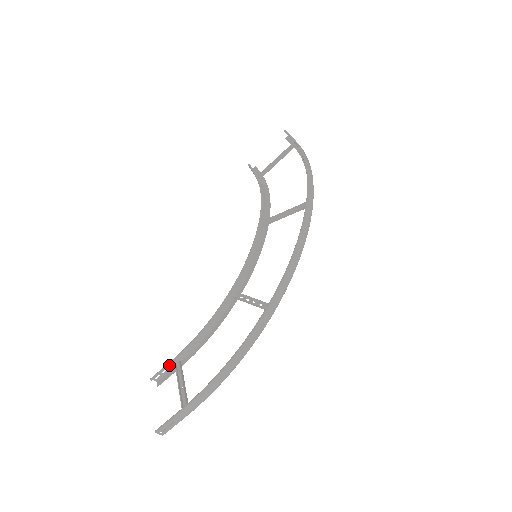
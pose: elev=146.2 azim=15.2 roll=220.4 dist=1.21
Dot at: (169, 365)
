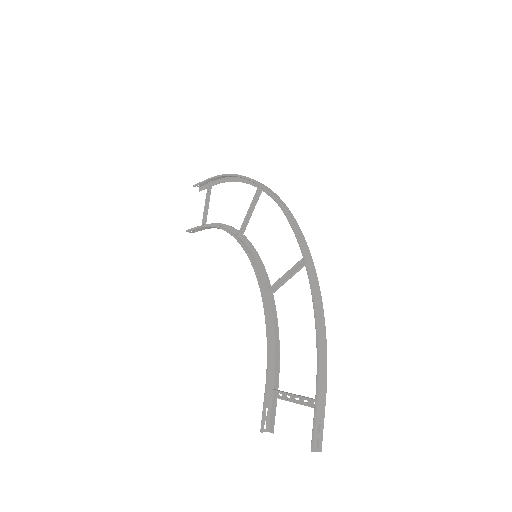
Dot at: (266, 400)
